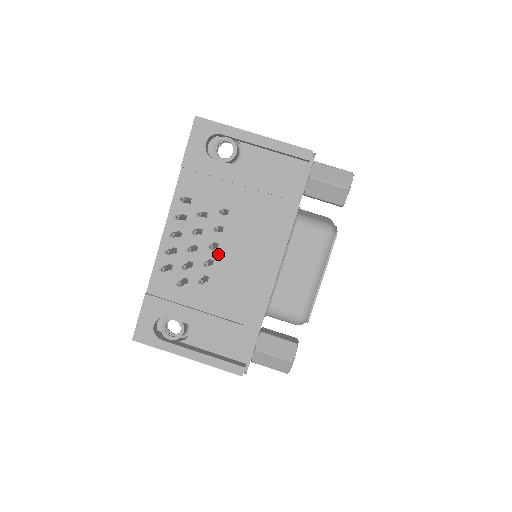
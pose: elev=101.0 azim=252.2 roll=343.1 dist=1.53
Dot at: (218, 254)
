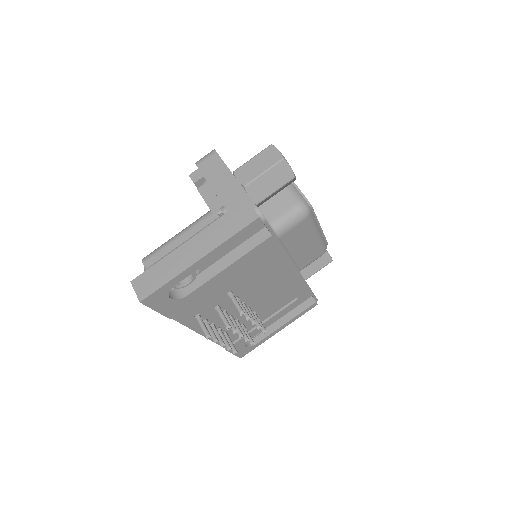
Dot at: (248, 303)
